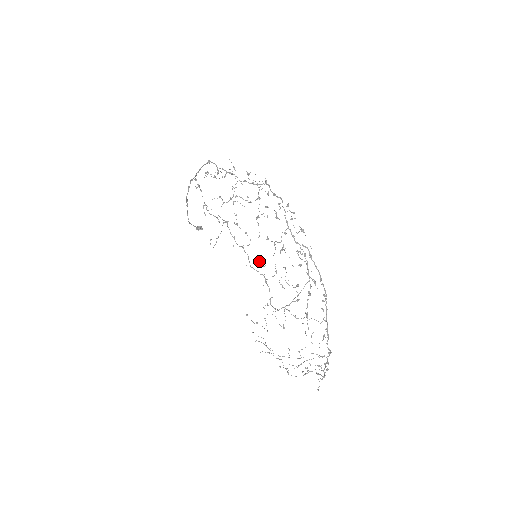
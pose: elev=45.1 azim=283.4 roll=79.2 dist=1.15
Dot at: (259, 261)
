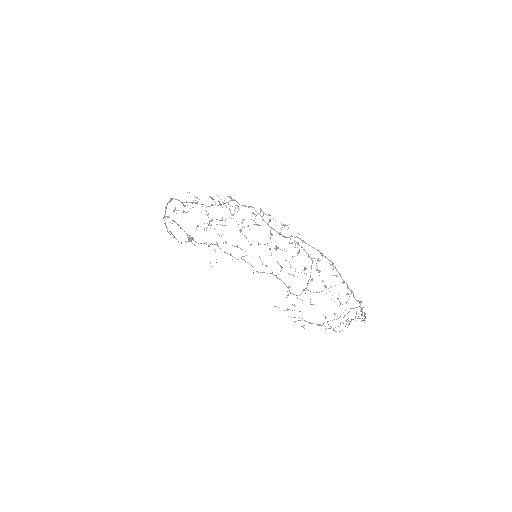
Dot at: (262, 264)
